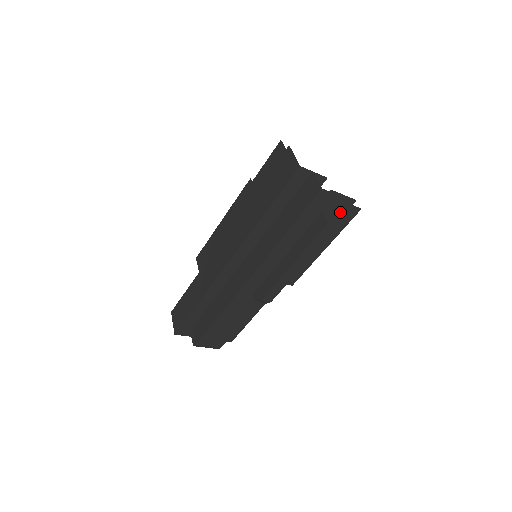
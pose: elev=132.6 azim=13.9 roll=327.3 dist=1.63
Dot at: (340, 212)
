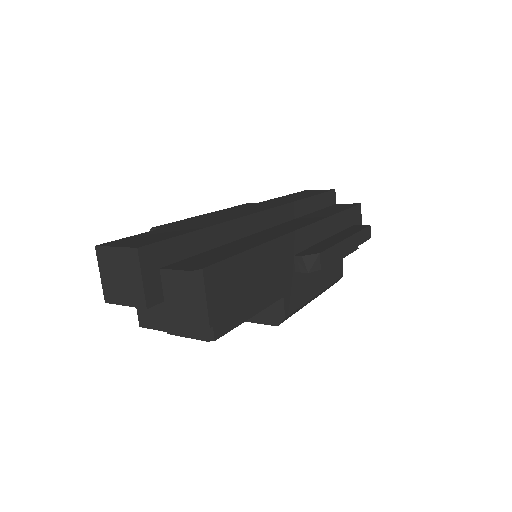
Dot at: occluded
